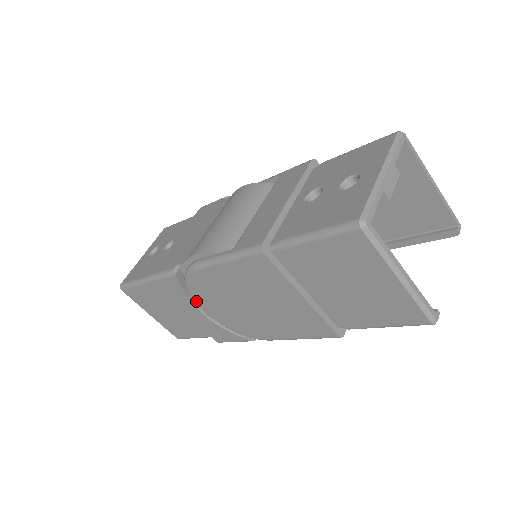
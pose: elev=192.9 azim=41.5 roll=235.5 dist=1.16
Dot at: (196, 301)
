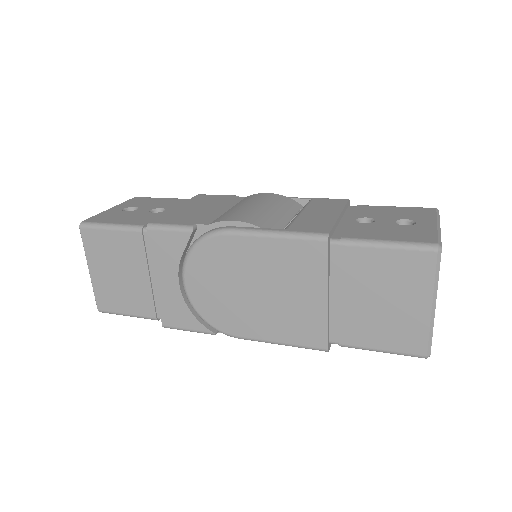
Dot at: (187, 269)
